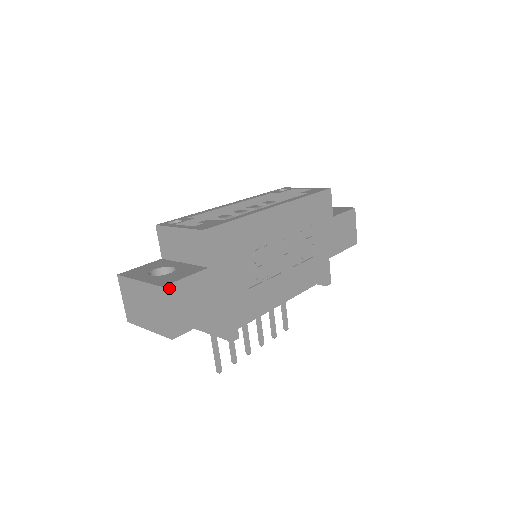
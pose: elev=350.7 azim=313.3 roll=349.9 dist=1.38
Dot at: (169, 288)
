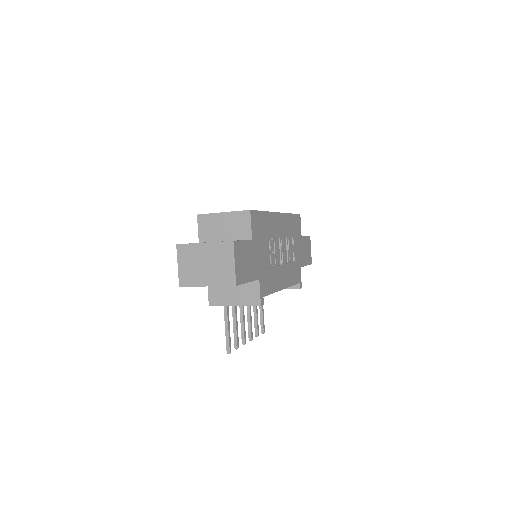
Dot at: (236, 244)
